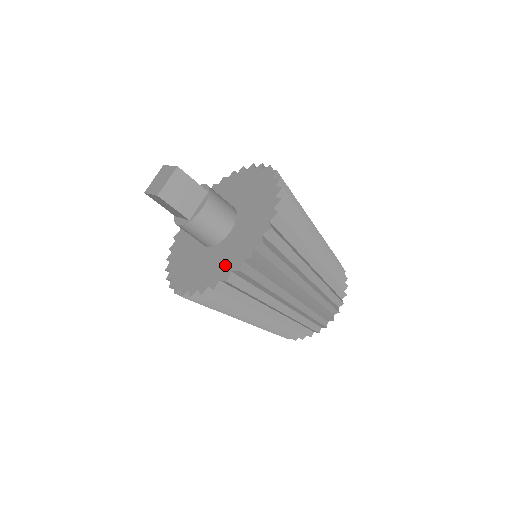
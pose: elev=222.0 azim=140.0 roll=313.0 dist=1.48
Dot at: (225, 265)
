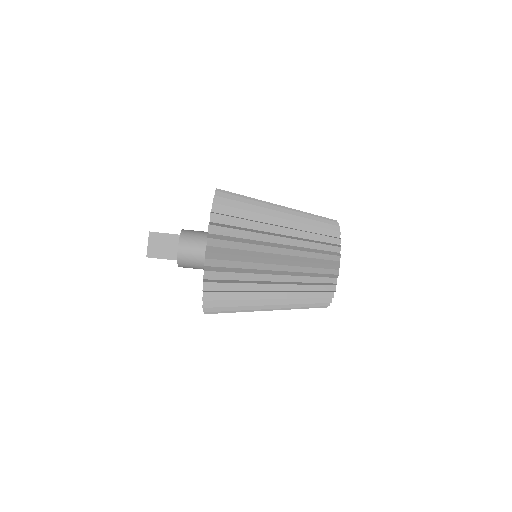
Dot at: occluded
